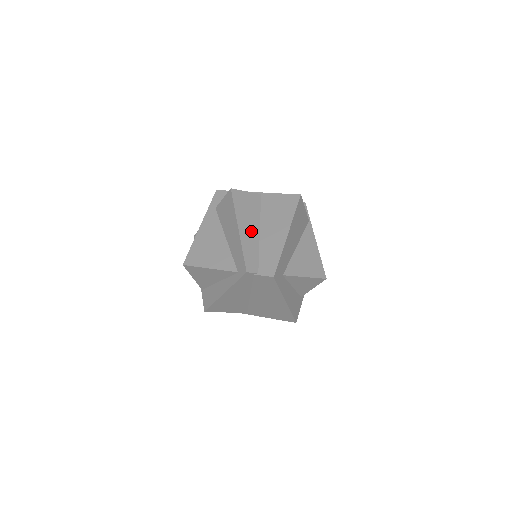
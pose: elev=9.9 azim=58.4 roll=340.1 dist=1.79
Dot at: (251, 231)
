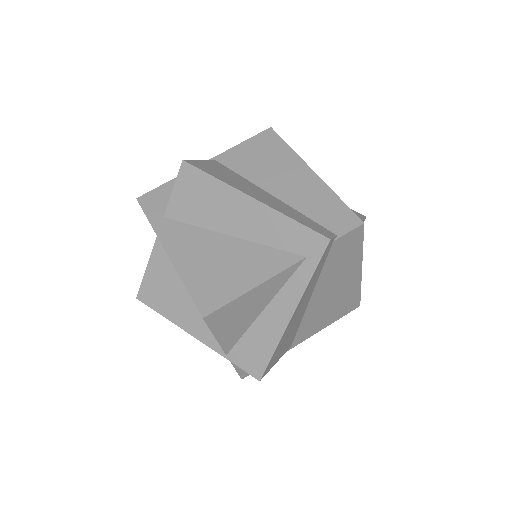
Dot at: (265, 196)
